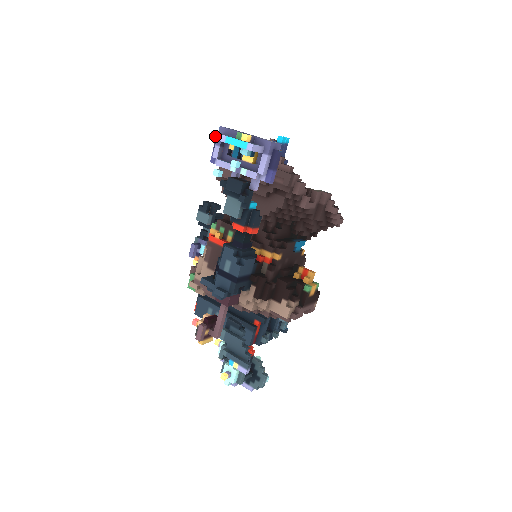
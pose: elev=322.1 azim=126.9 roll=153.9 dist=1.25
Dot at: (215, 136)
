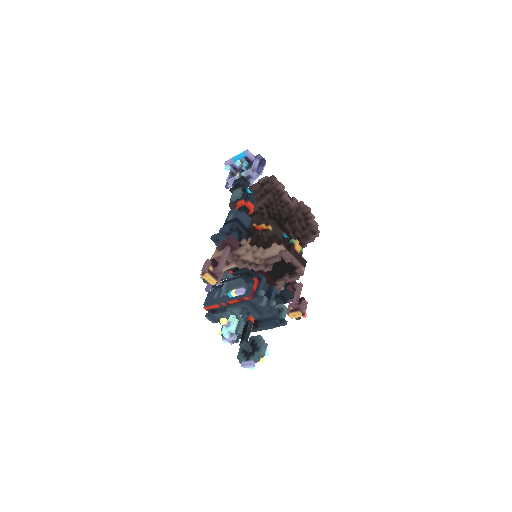
Dot at: (227, 161)
